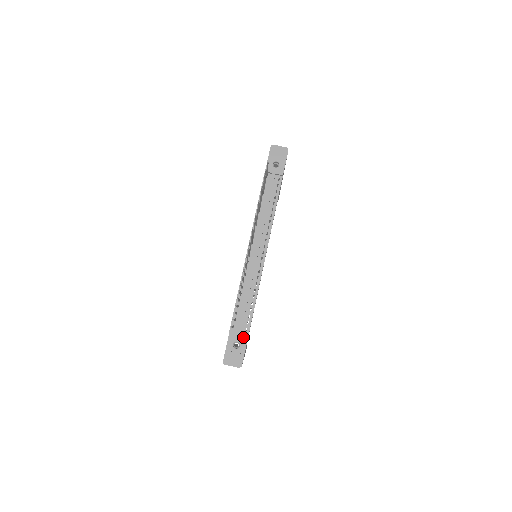
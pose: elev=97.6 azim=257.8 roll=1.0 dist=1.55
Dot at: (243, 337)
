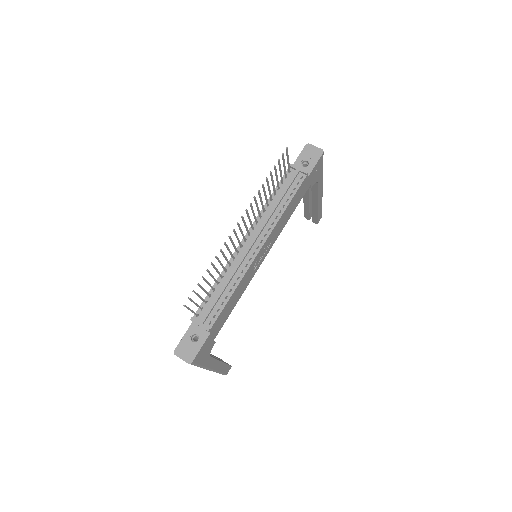
Dot at: (205, 331)
